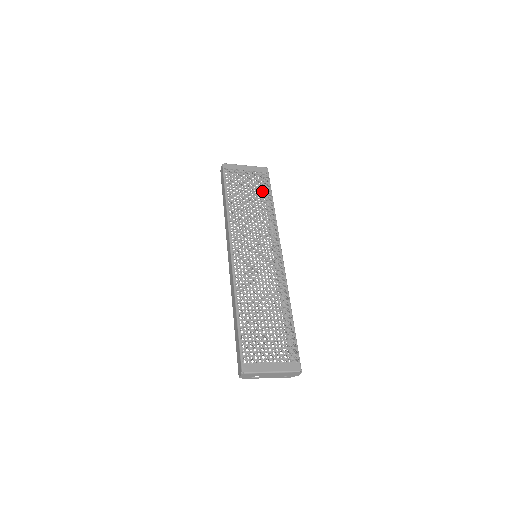
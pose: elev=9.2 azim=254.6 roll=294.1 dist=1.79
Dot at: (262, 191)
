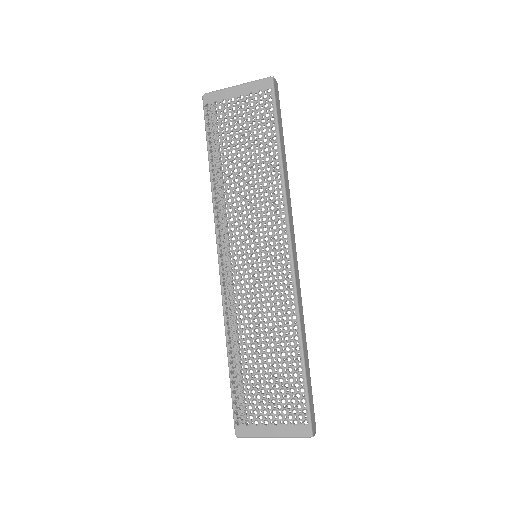
Dot at: (262, 132)
